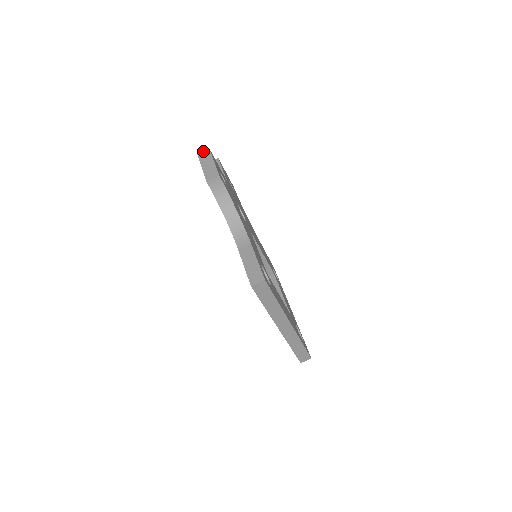
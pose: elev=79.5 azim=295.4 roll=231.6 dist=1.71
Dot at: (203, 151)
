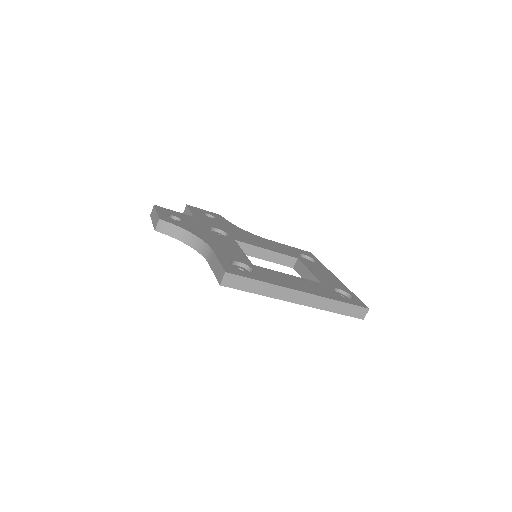
Dot at: (152, 210)
